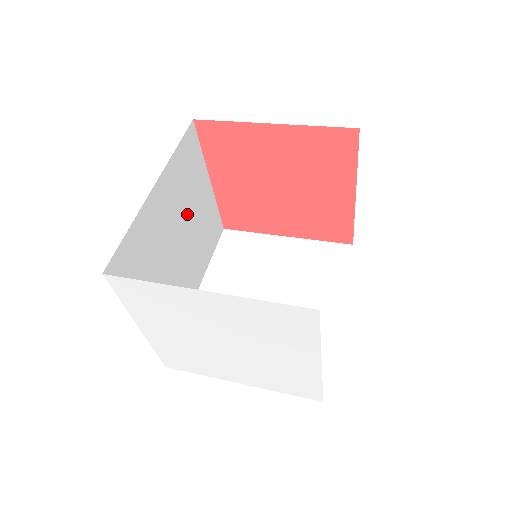
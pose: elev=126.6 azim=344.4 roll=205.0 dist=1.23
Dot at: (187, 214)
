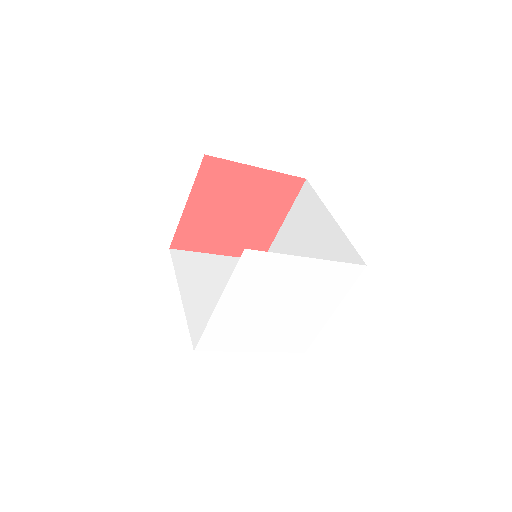
Dot at: occluded
